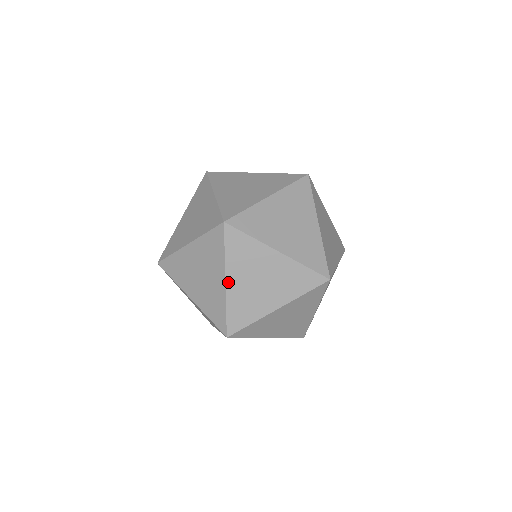
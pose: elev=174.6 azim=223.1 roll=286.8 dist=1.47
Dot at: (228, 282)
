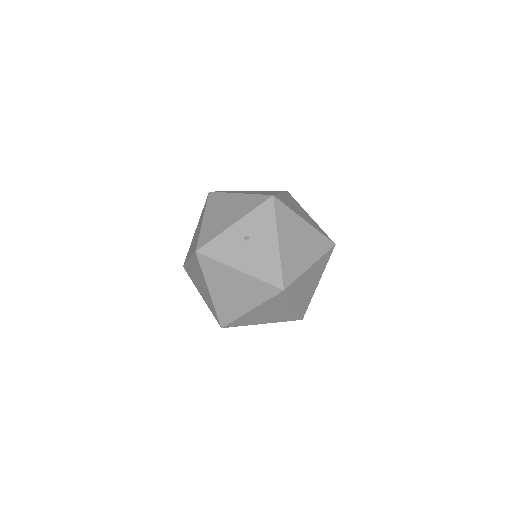
Dot at: (282, 194)
